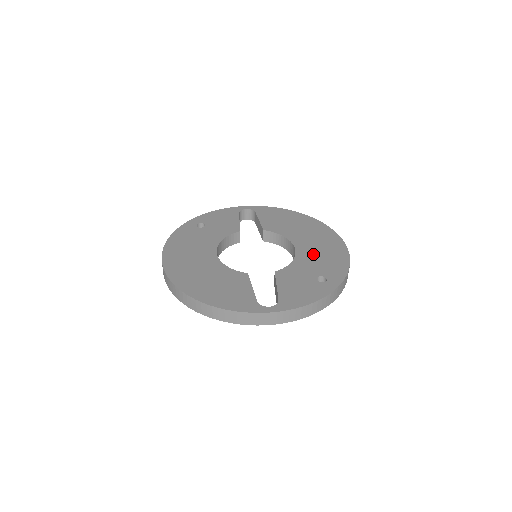
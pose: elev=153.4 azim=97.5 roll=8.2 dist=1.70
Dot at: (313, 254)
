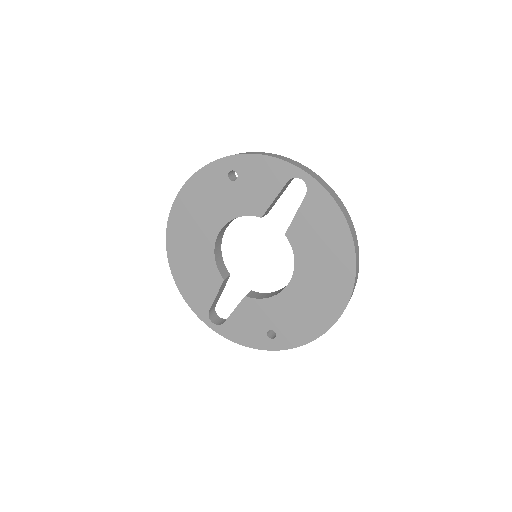
Dot at: (294, 306)
